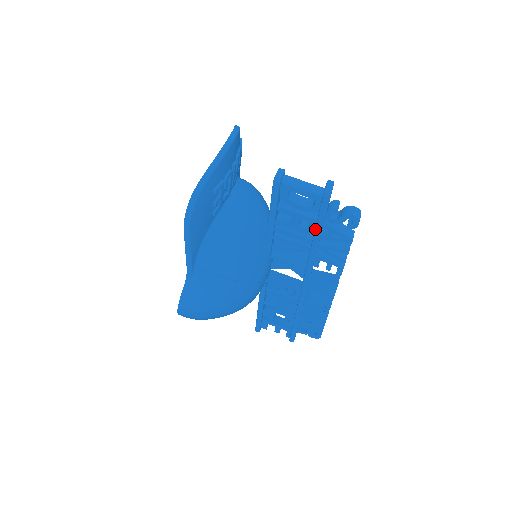
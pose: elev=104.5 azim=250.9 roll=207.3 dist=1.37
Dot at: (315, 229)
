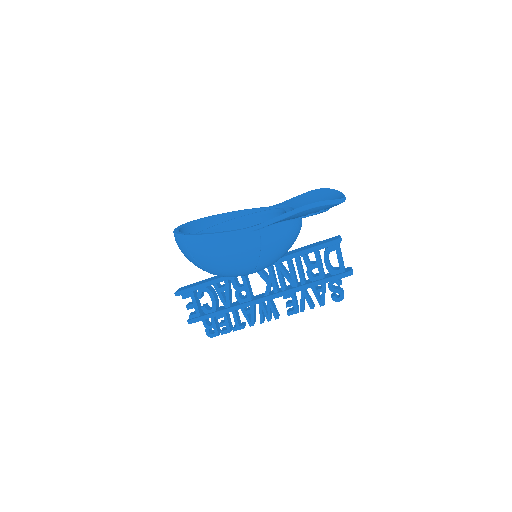
Dot at: (319, 281)
